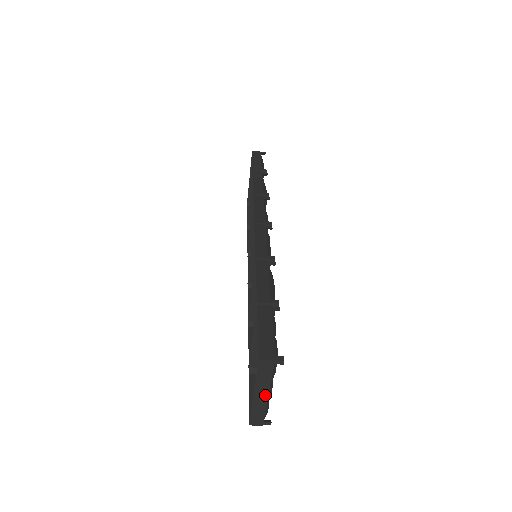
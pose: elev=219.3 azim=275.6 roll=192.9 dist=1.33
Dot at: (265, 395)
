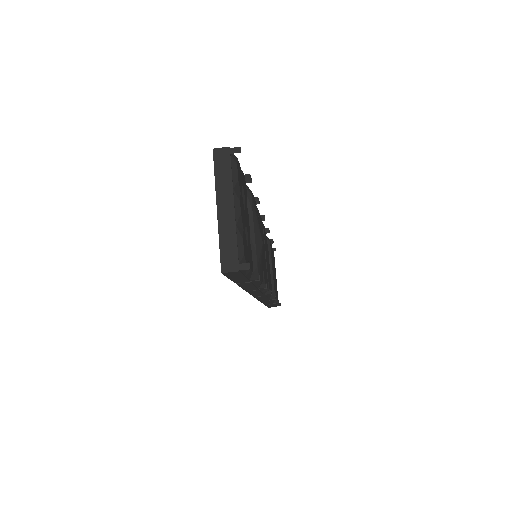
Dot at: (230, 207)
